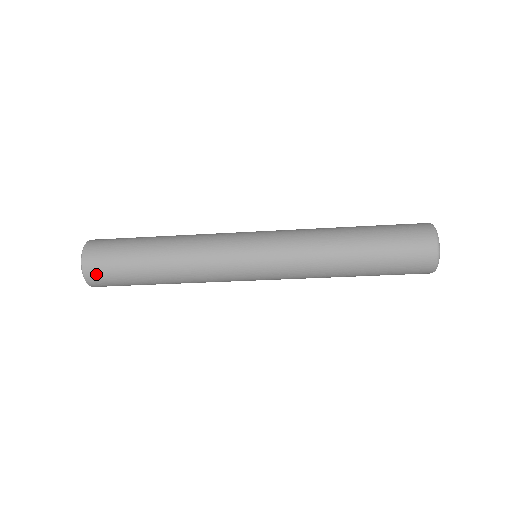
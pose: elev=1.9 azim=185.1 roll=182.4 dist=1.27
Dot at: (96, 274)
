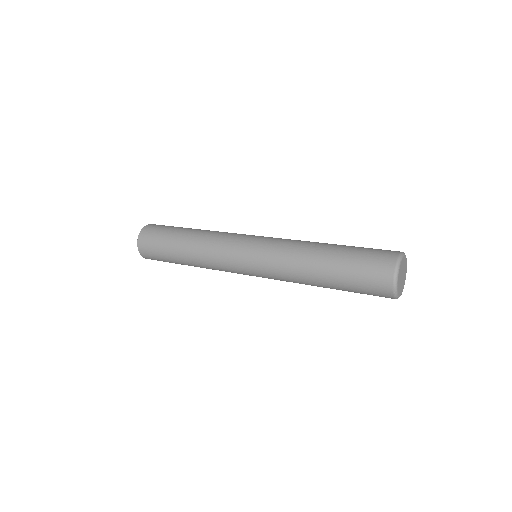
Dot at: (145, 242)
